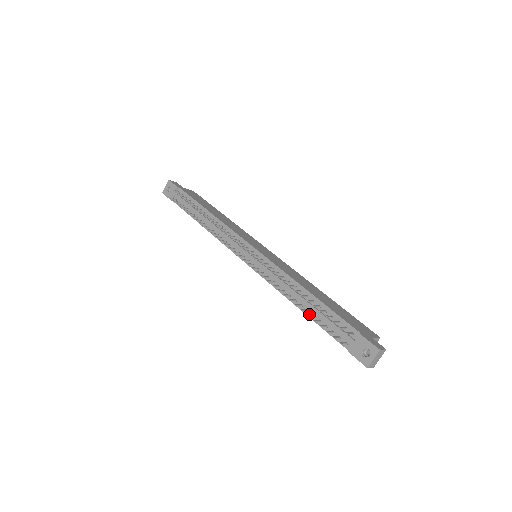
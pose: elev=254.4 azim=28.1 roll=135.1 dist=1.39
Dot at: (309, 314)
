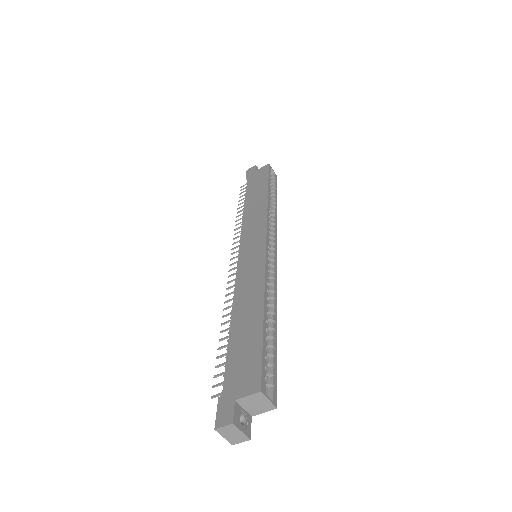
Dot at: occluded
